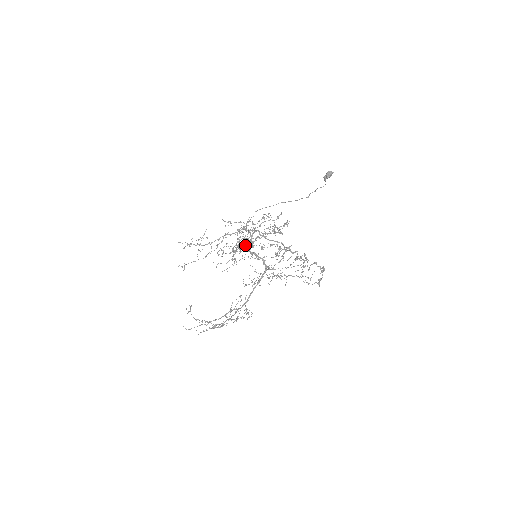
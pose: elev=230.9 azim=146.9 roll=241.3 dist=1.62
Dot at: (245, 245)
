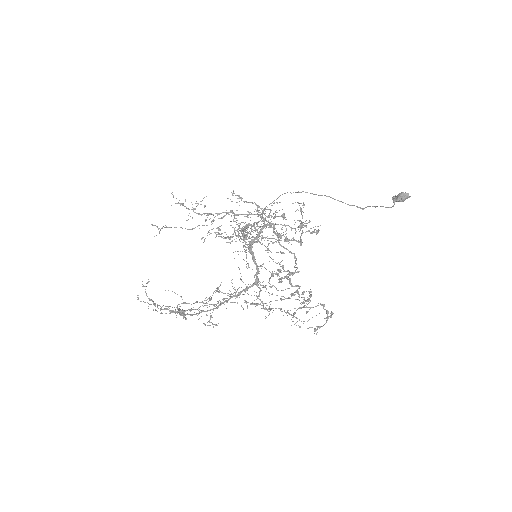
Dot at: (244, 239)
